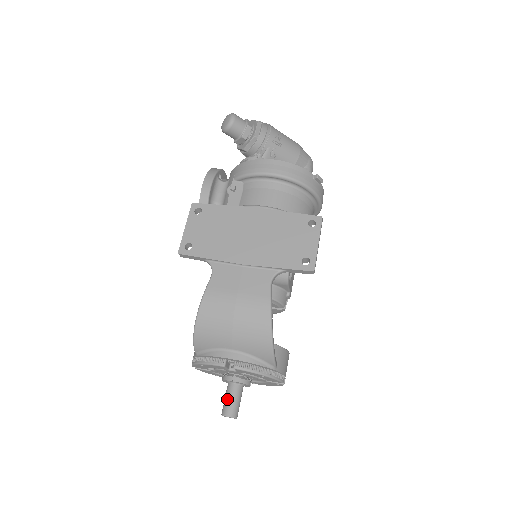
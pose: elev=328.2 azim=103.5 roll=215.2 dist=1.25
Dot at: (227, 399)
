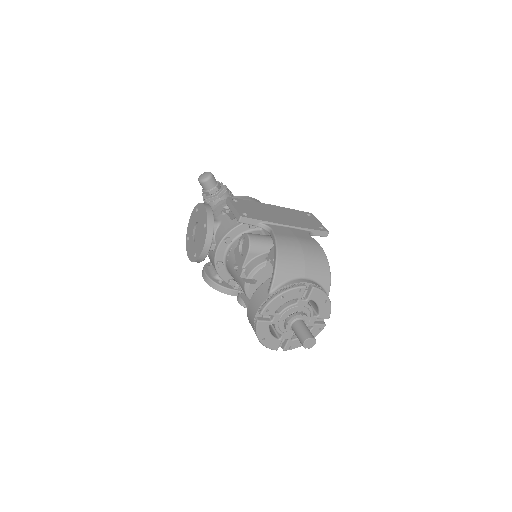
Dot at: (303, 329)
